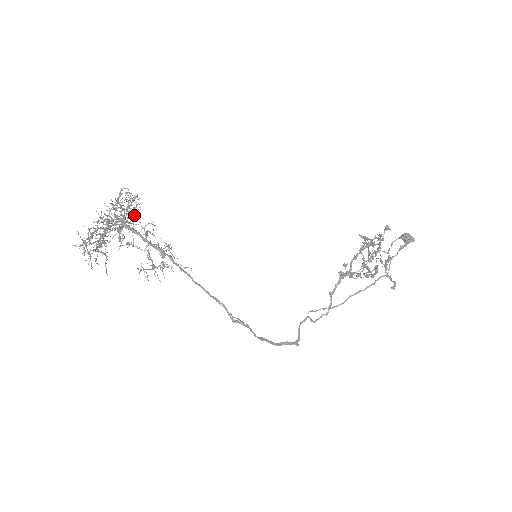
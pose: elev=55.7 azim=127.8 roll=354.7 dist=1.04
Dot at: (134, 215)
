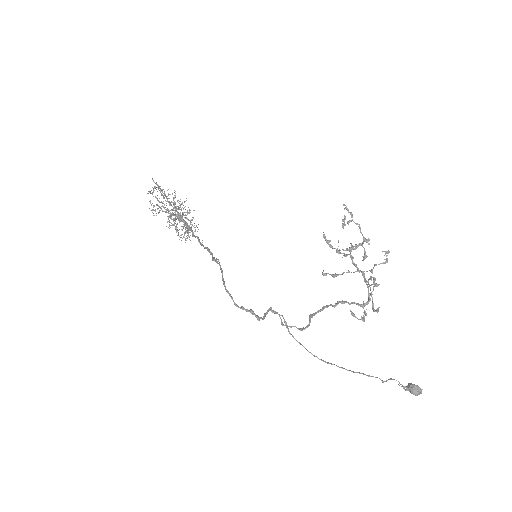
Dot at: occluded
